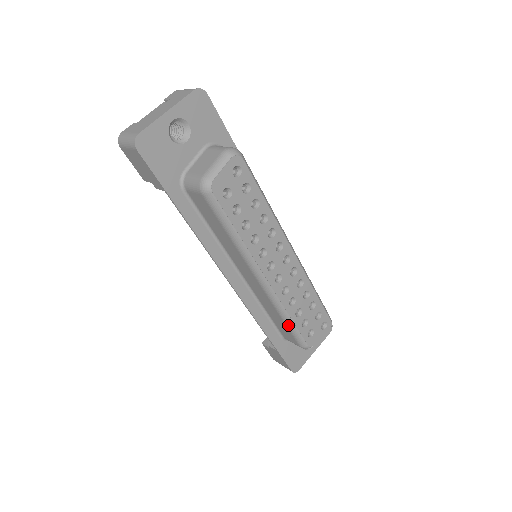
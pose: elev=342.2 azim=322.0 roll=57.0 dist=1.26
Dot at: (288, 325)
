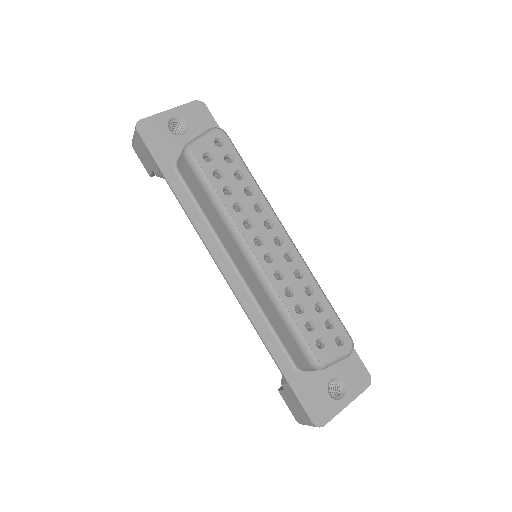
Dot at: (288, 325)
